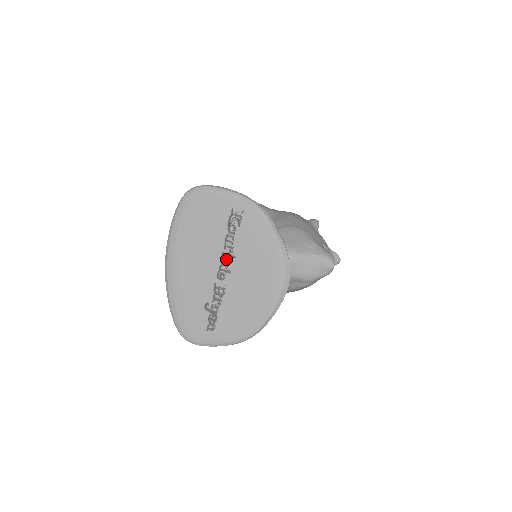
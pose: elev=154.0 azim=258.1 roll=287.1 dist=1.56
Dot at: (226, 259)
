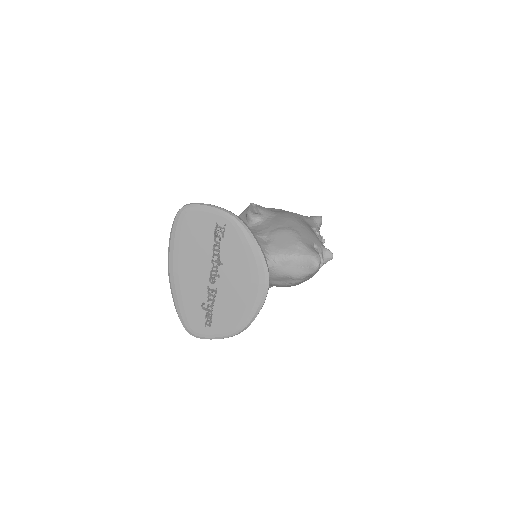
Dot at: occluded
